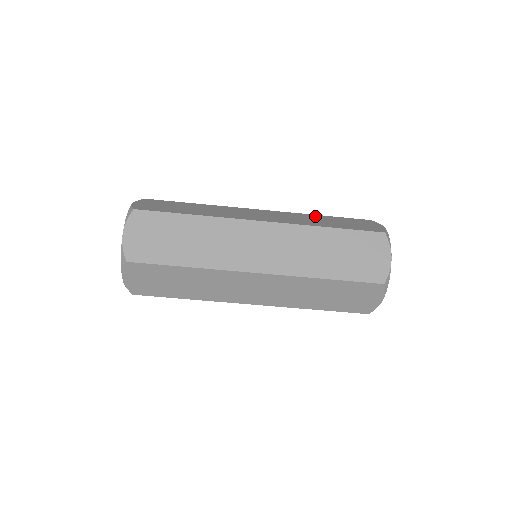
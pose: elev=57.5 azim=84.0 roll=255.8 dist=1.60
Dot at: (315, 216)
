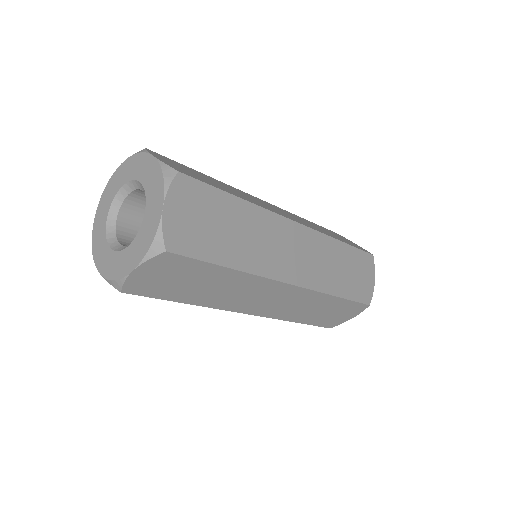
Dot at: (338, 249)
